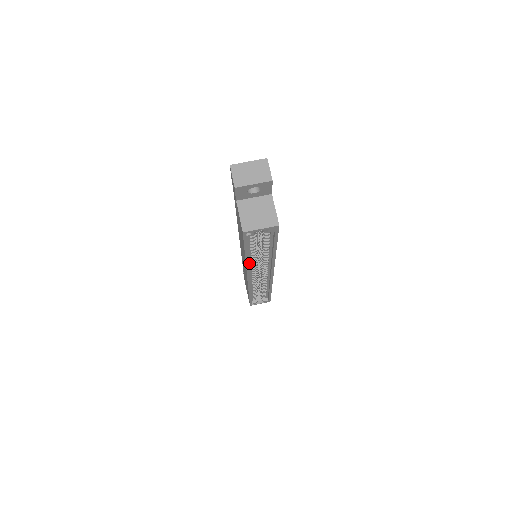
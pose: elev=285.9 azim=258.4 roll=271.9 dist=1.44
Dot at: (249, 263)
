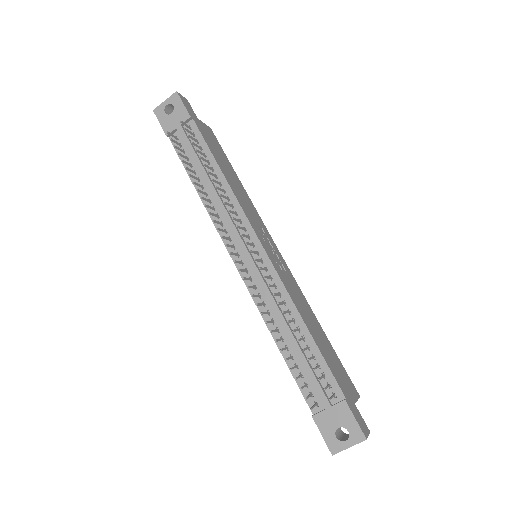
Dot at: occluded
